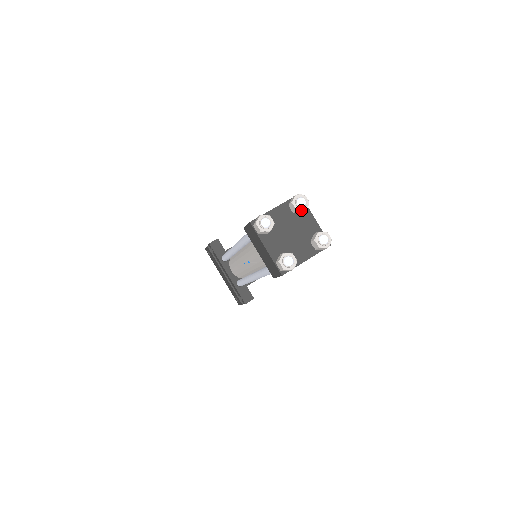
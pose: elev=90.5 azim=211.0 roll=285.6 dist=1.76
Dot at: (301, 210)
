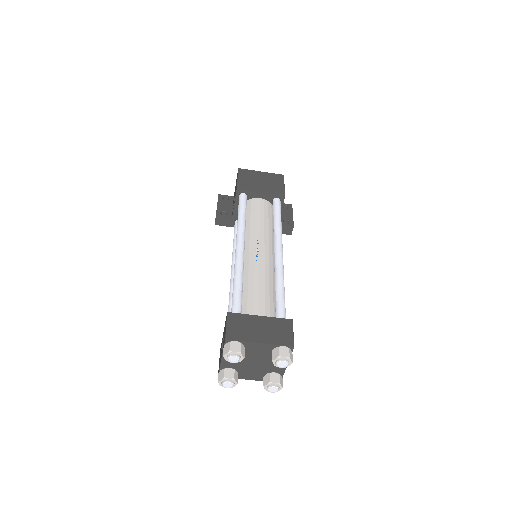
Dot at: (240, 361)
